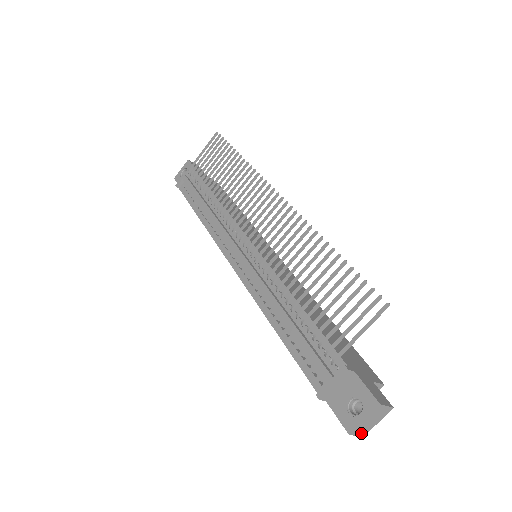
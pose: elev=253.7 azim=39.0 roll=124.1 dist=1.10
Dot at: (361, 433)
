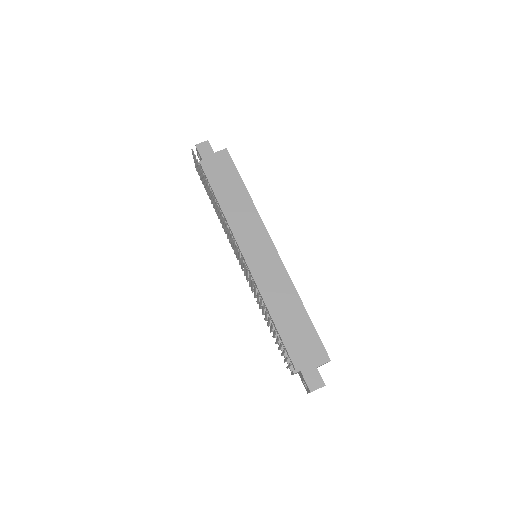
Dot at: occluded
